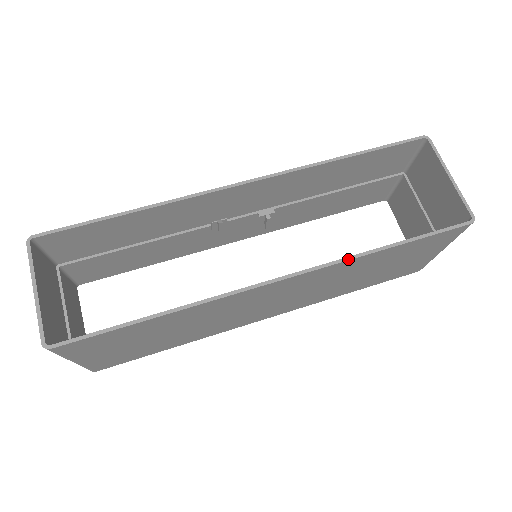
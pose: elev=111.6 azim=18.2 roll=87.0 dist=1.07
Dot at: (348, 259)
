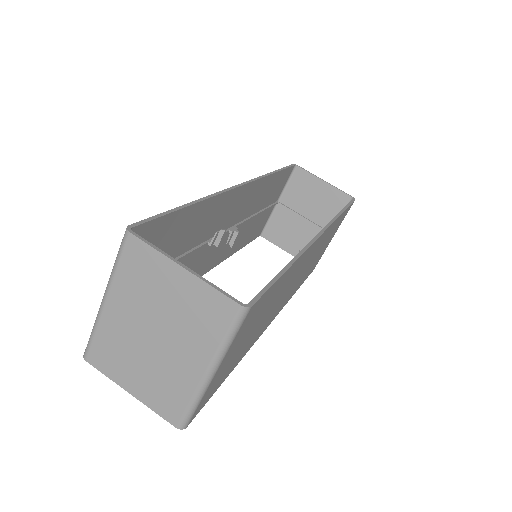
Dot at: (336, 219)
